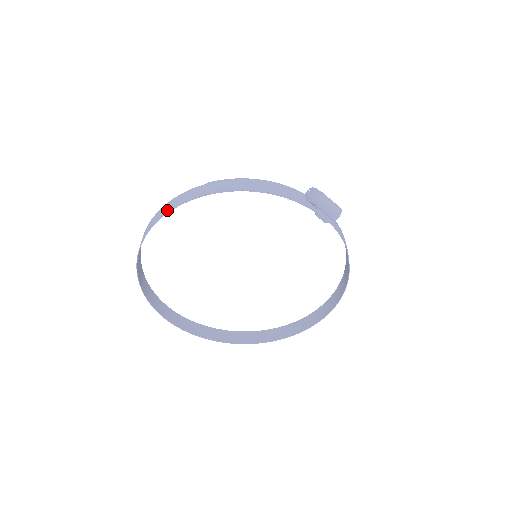
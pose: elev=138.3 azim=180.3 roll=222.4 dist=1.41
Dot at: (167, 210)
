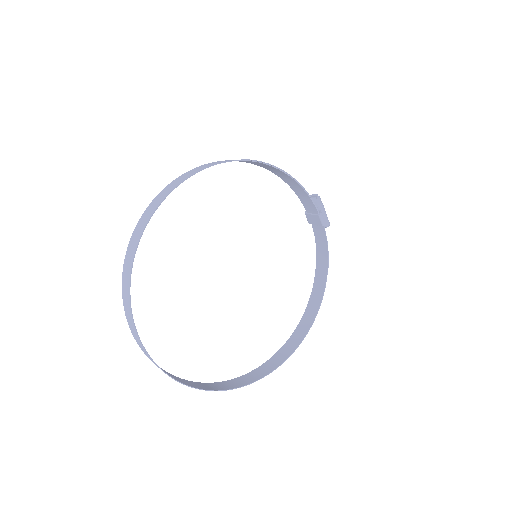
Dot at: (207, 166)
